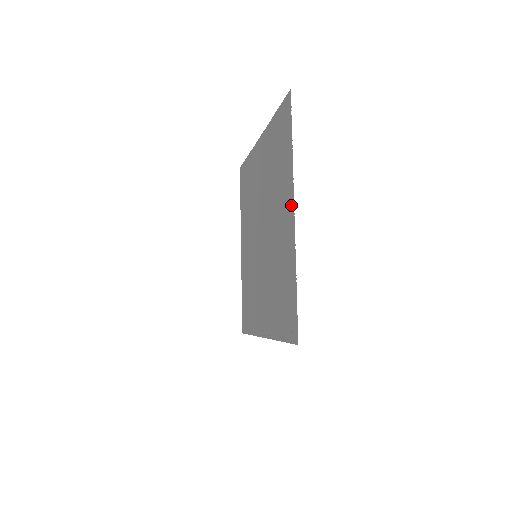
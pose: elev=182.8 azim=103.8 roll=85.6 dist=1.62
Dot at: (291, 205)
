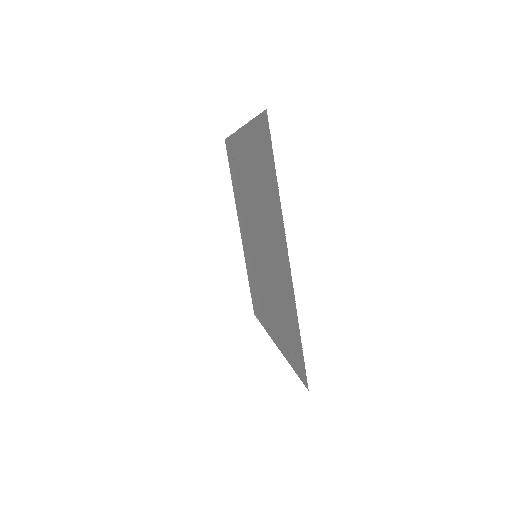
Dot at: (284, 247)
